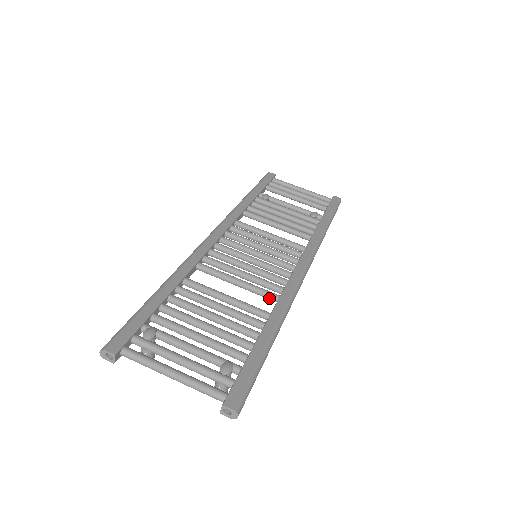
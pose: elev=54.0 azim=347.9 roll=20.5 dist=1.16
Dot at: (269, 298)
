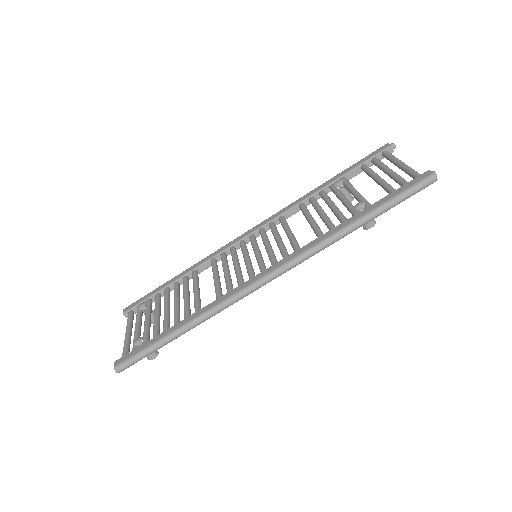
Dot at: (217, 298)
